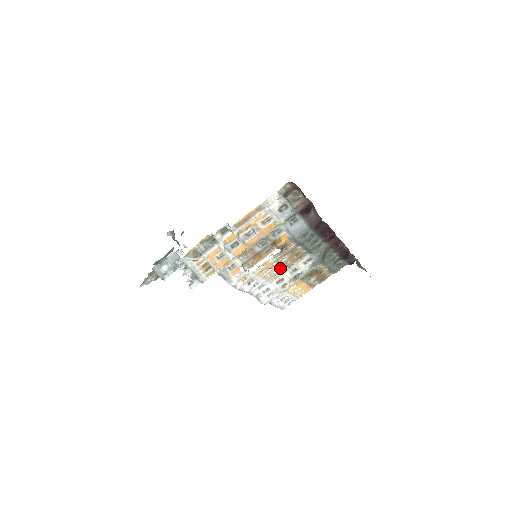
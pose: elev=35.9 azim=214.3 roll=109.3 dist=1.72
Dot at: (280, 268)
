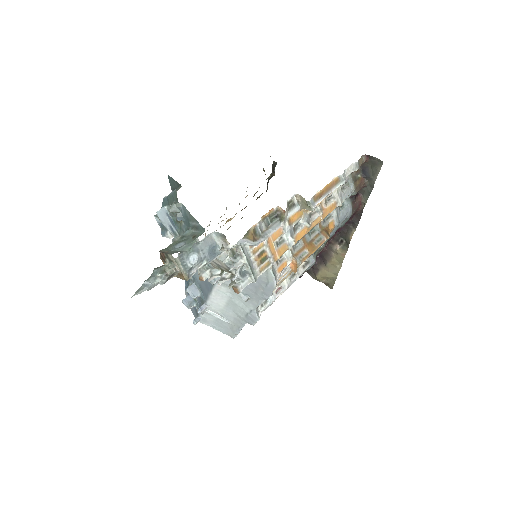
Dot at: occluded
